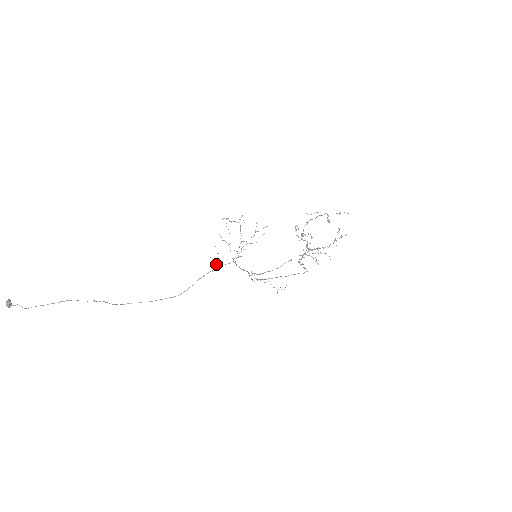
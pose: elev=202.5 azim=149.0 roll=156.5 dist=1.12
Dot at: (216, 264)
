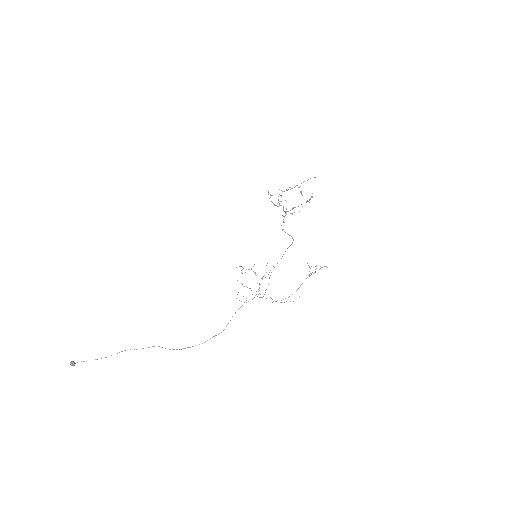
Dot at: occluded
